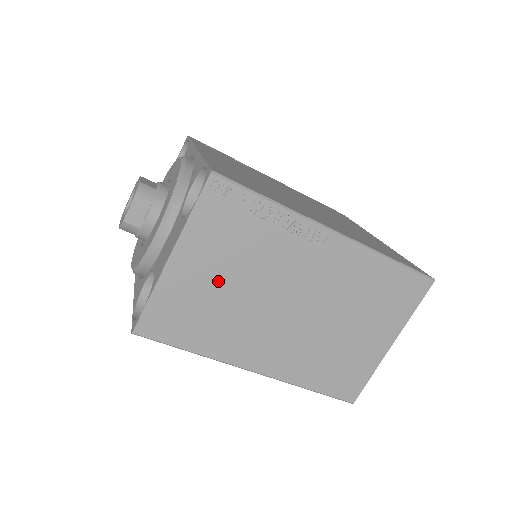
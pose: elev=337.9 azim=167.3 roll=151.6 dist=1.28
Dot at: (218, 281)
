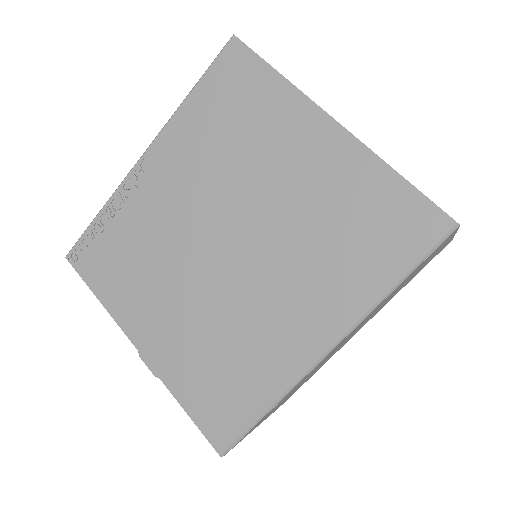
Dot at: occluded
